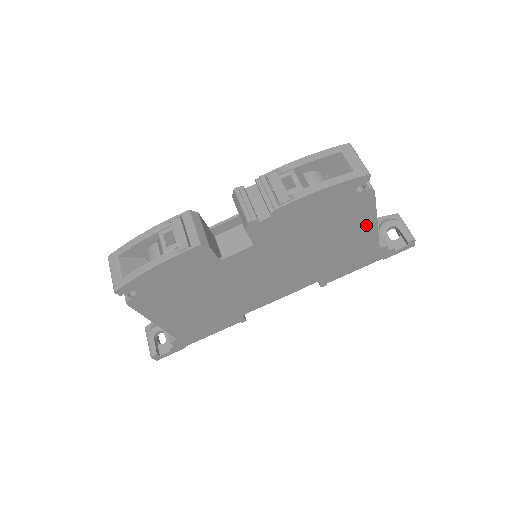
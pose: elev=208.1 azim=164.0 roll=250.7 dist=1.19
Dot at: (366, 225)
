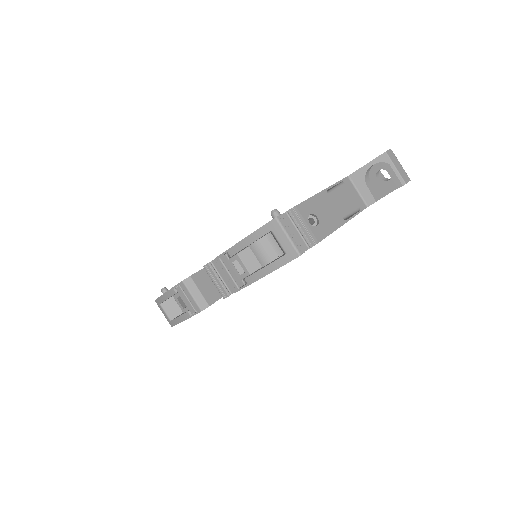
Dot at: occluded
